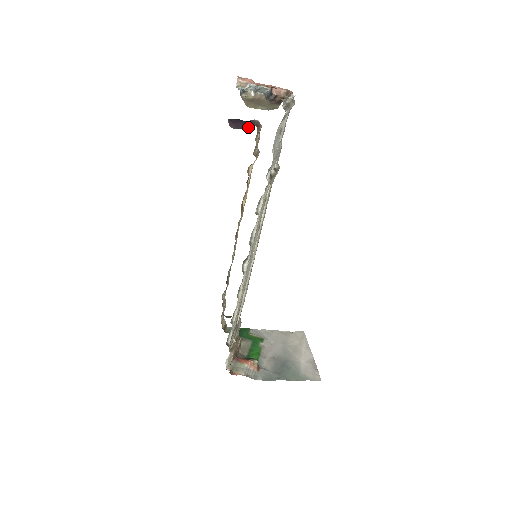
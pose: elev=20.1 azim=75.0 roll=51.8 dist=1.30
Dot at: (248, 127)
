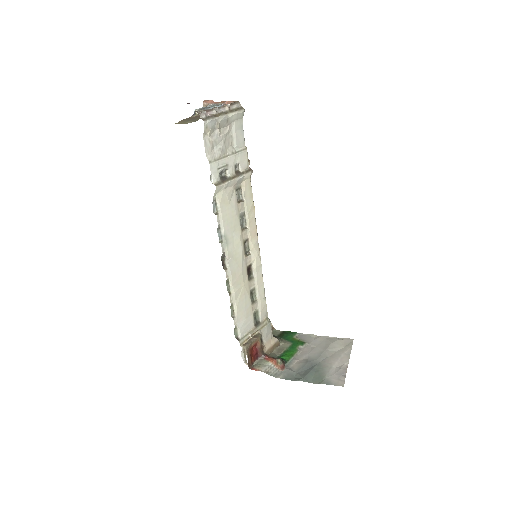
Dot at: occluded
